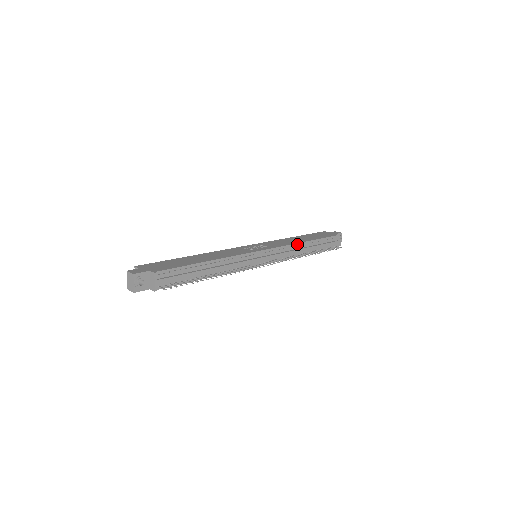
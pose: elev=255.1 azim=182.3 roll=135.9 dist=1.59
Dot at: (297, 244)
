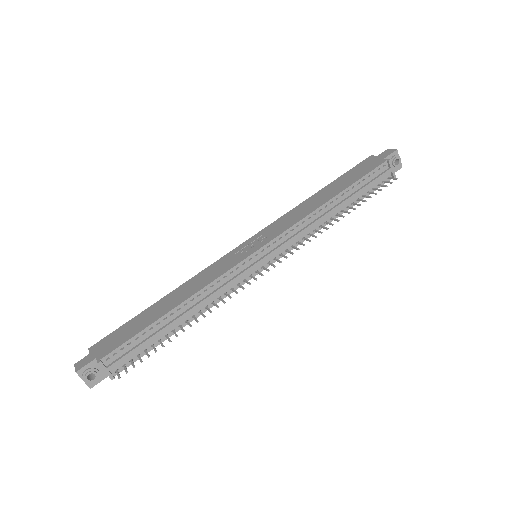
Dot at: (314, 212)
